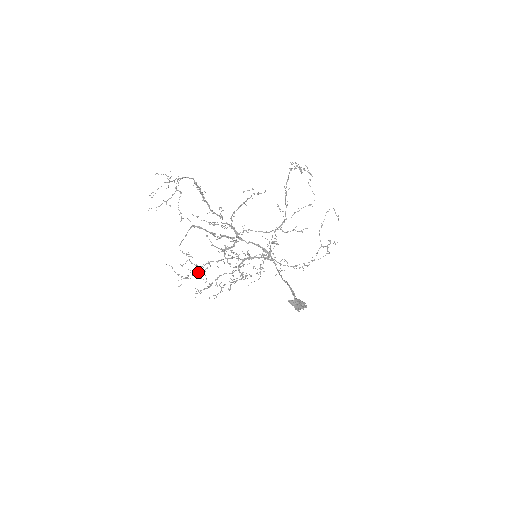
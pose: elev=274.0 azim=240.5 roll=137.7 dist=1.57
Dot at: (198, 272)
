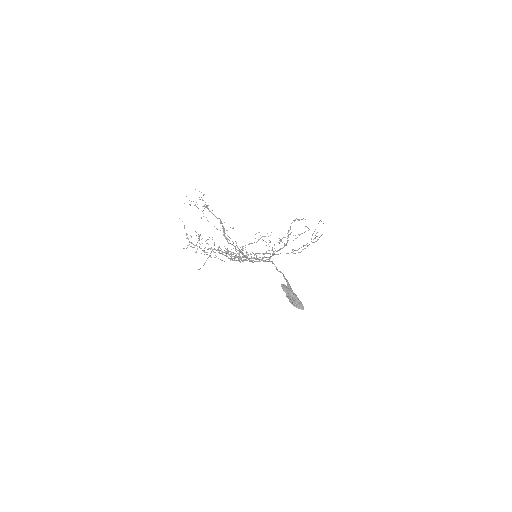
Dot at: occluded
